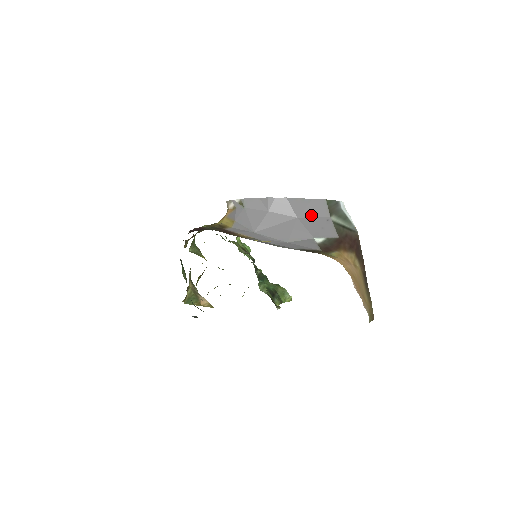
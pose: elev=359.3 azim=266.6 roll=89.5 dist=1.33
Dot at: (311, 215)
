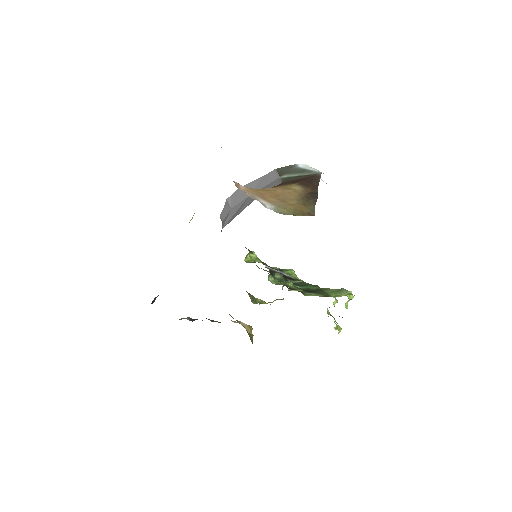
Dot at: (262, 187)
